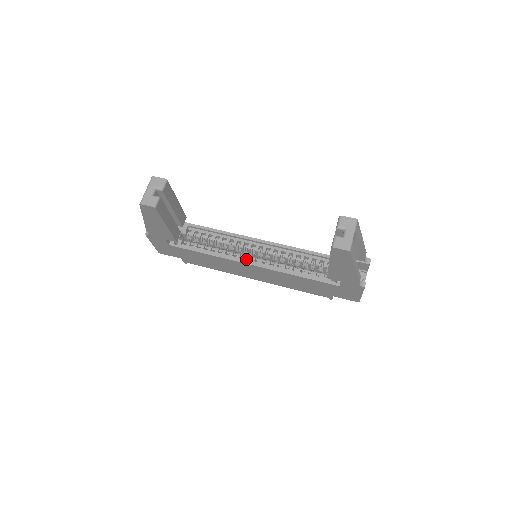
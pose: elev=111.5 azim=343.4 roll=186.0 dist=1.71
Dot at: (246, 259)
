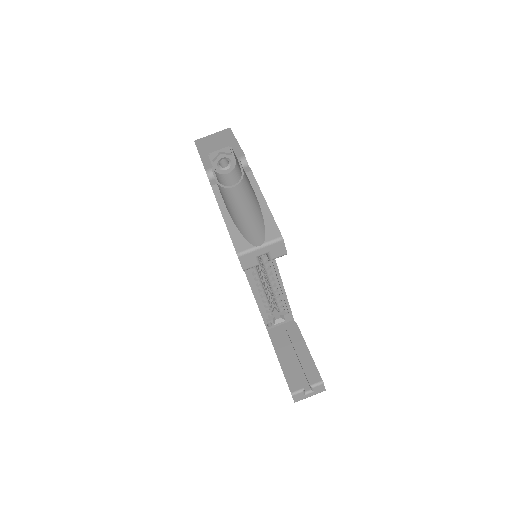
Dot at: occluded
